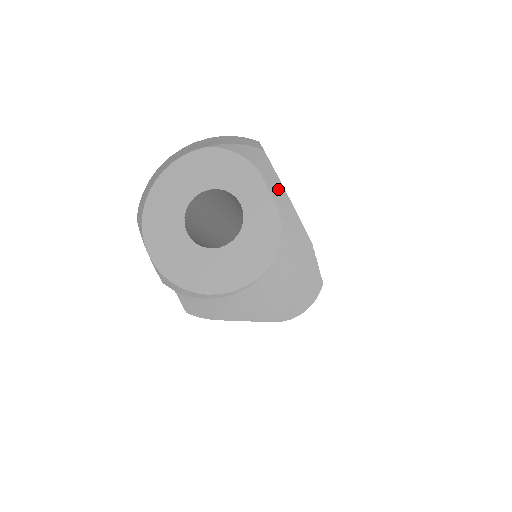
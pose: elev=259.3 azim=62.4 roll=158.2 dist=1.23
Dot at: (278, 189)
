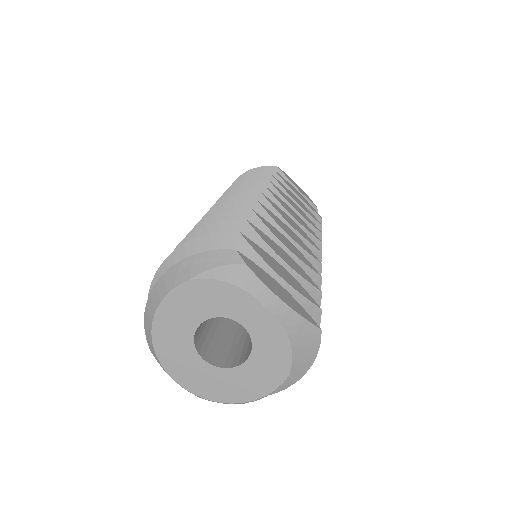
Dot at: (274, 302)
